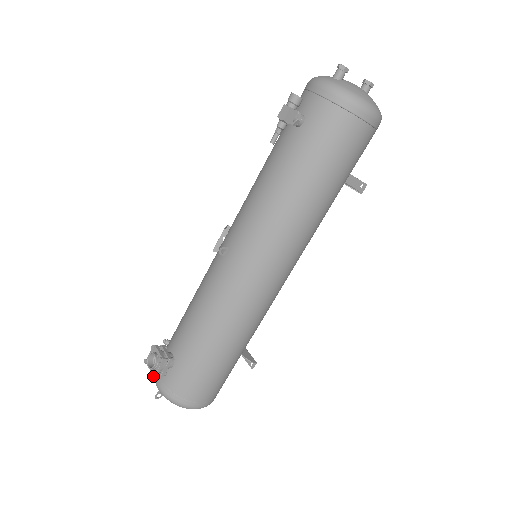
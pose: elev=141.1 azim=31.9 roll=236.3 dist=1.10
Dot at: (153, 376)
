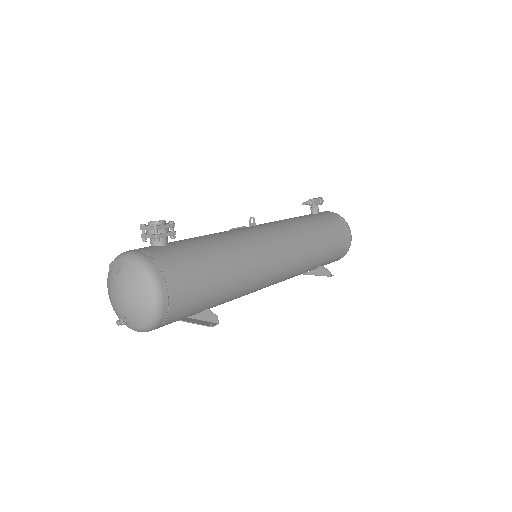
Dot at: (154, 226)
